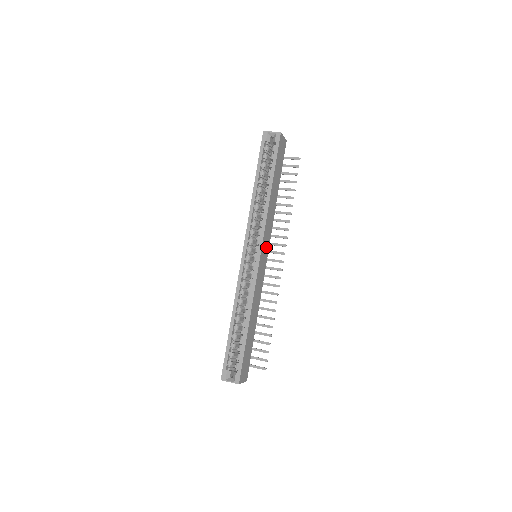
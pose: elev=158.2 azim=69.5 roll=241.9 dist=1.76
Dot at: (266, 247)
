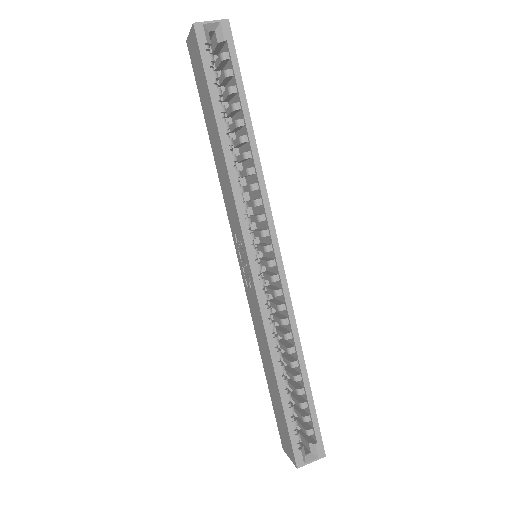
Dot at: occluded
